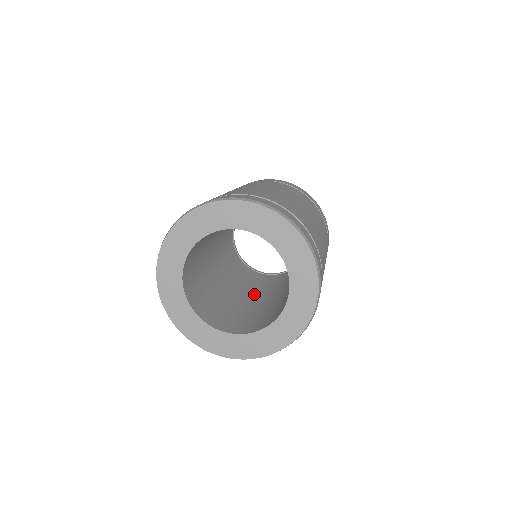
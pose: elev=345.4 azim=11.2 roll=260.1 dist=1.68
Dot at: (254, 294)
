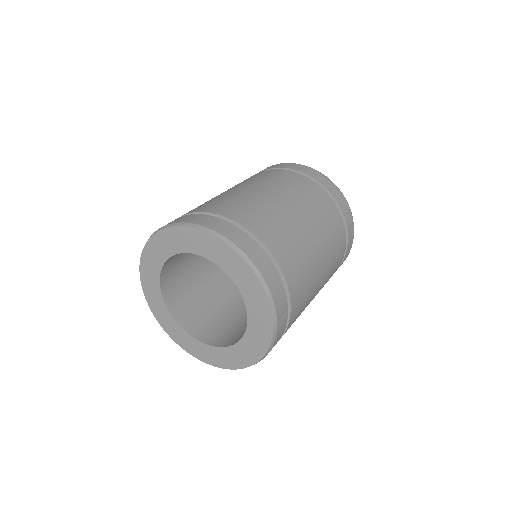
Dot at: occluded
